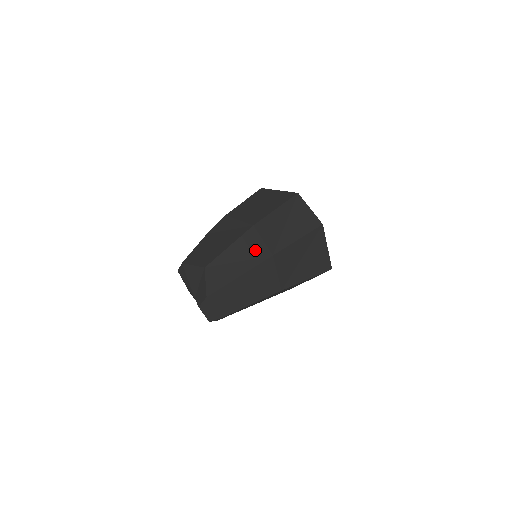
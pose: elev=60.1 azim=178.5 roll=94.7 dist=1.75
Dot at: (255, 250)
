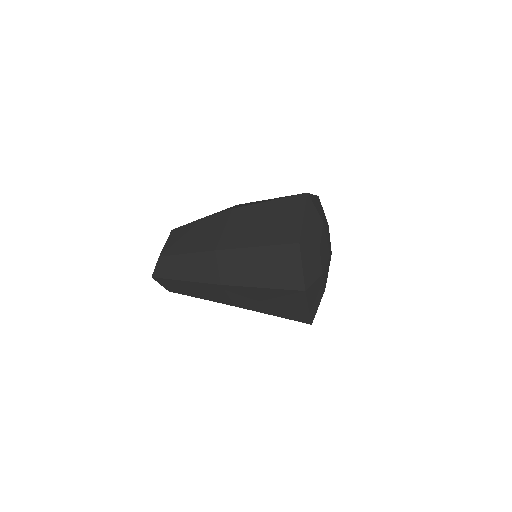
Dot at: (206, 270)
